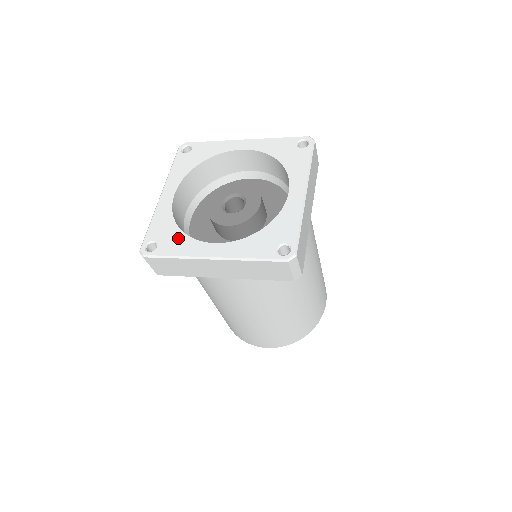
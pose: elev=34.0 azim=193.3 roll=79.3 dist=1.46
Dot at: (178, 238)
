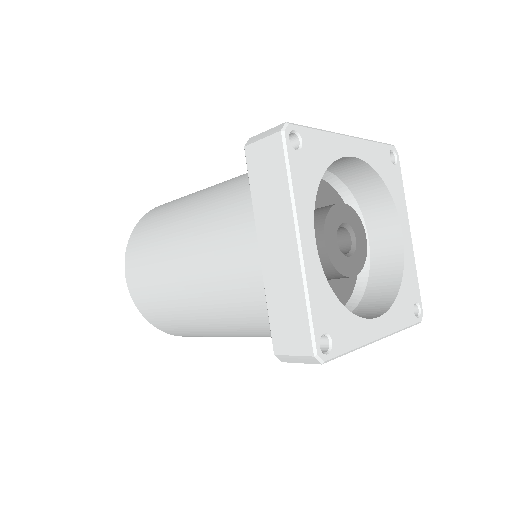
Dot at: (347, 321)
